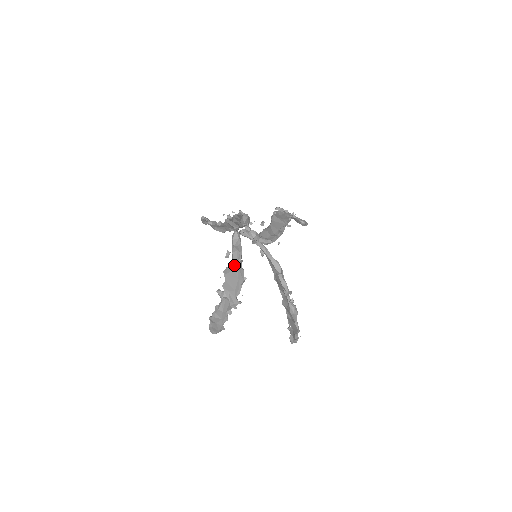
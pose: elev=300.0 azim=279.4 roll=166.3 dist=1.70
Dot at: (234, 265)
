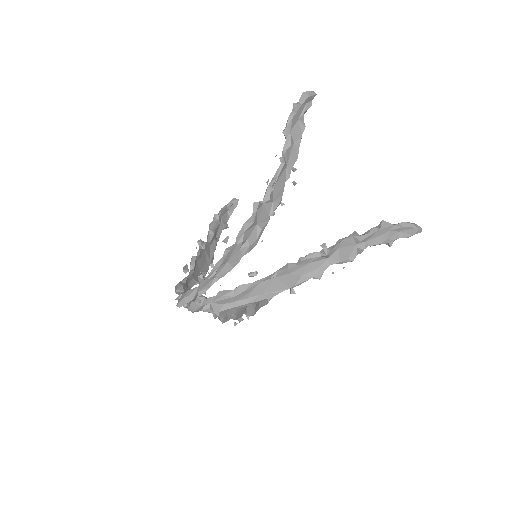
Dot at: occluded
